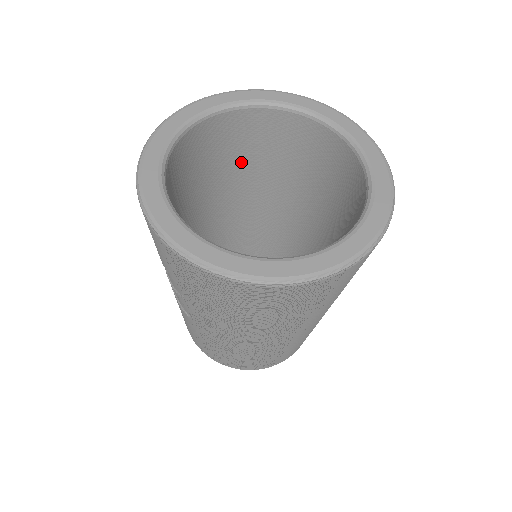
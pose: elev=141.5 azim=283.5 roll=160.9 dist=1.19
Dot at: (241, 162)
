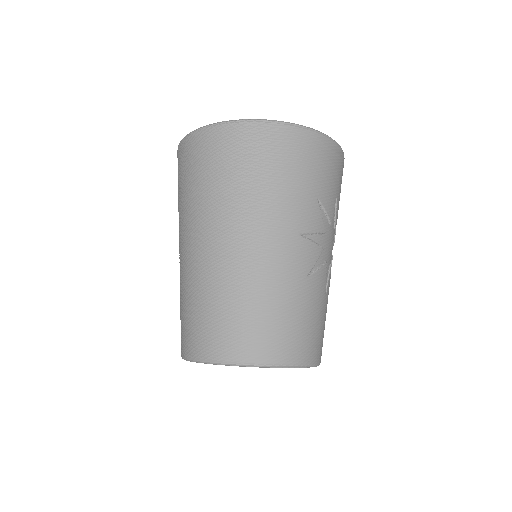
Dot at: occluded
